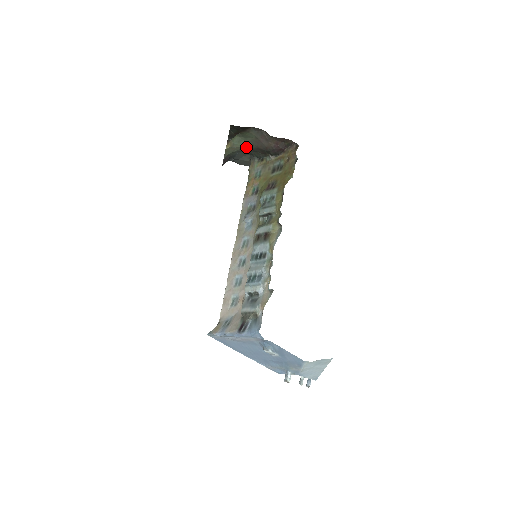
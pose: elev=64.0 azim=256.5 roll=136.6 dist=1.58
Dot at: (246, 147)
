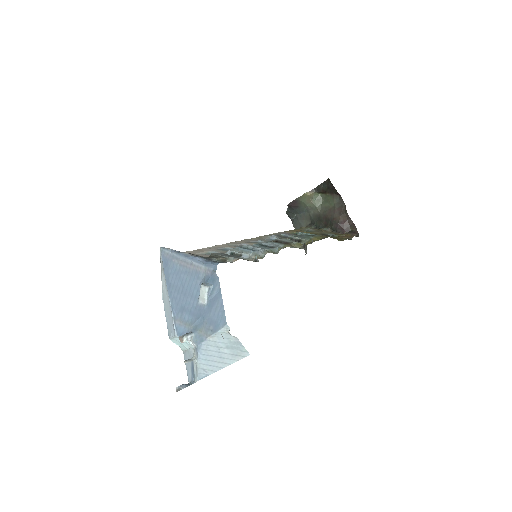
Dot at: (317, 210)
